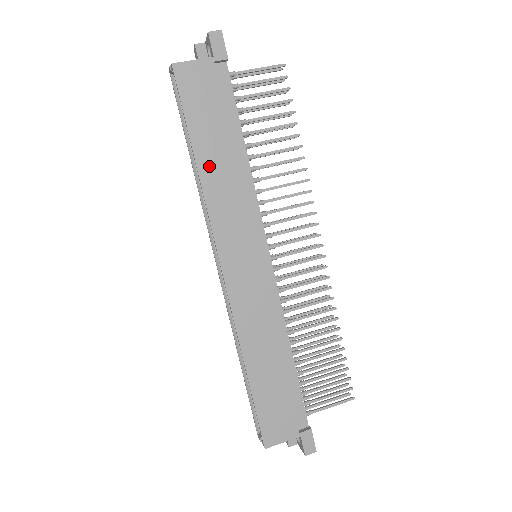
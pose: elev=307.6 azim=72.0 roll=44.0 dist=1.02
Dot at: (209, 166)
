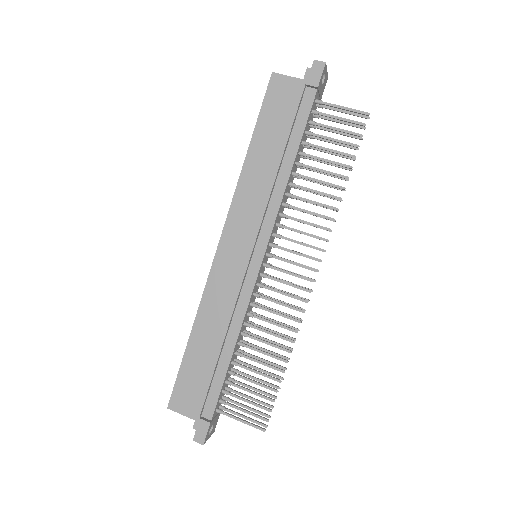
Dot at: (255, 162)
